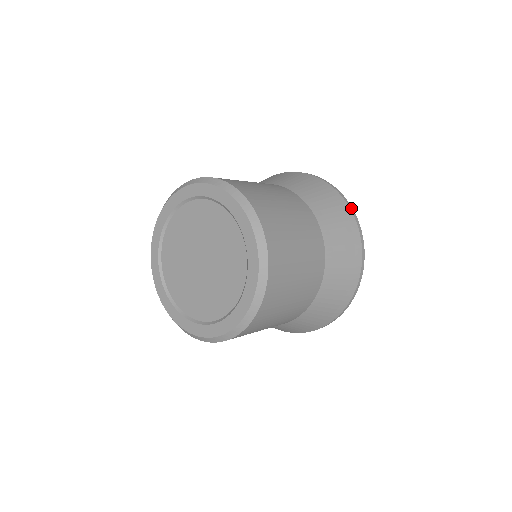
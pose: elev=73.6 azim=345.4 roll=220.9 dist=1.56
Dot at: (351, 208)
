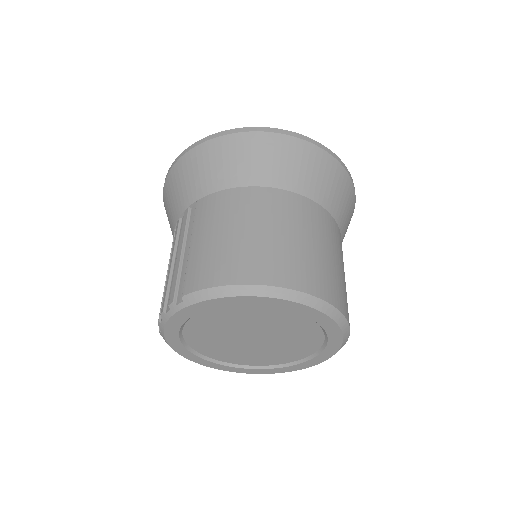
Dot at: occluded
